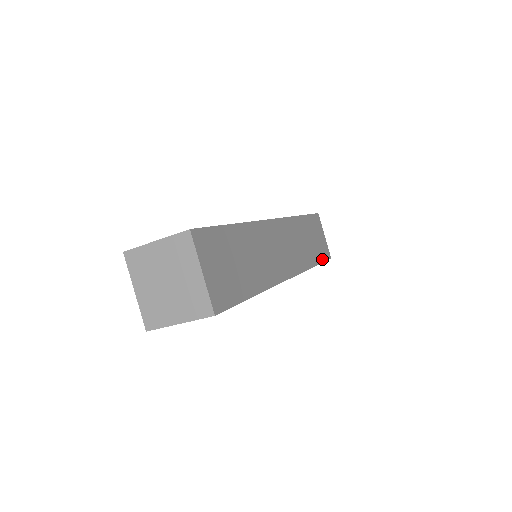
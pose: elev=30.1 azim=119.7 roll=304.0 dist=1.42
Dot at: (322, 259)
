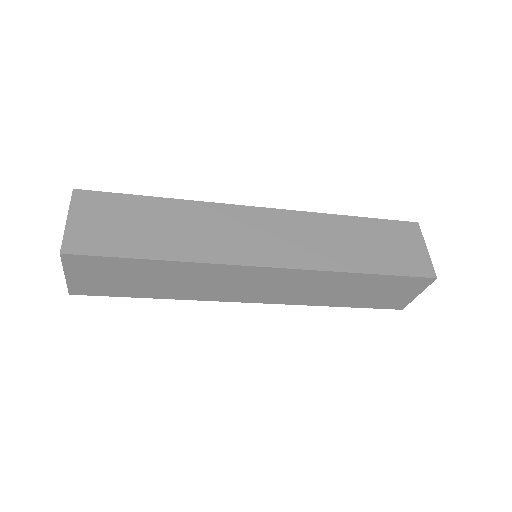
Dot at: (397, 272)
